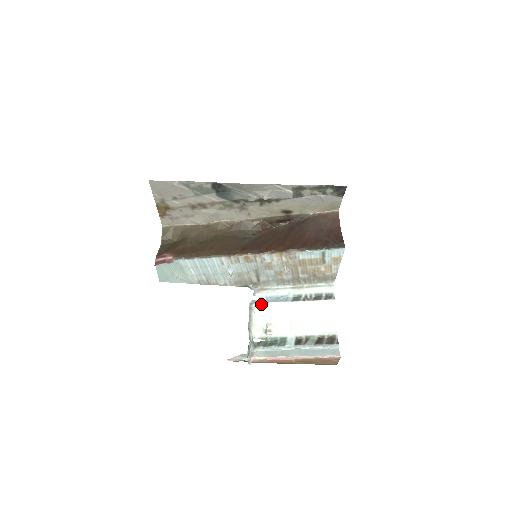
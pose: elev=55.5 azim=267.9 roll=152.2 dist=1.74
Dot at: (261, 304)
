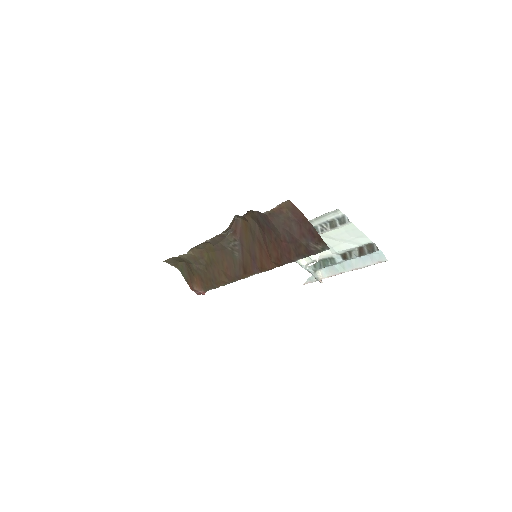
Dot at: occluded
